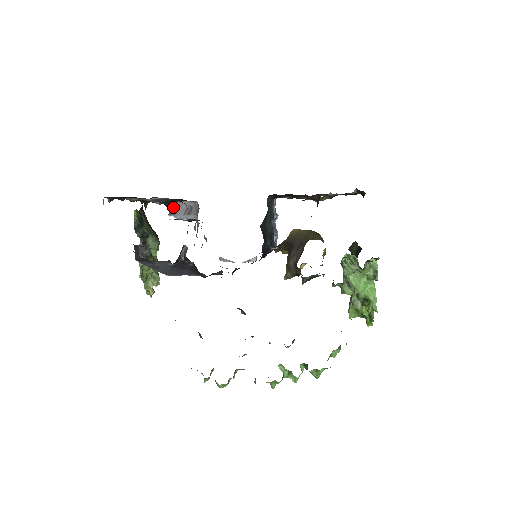
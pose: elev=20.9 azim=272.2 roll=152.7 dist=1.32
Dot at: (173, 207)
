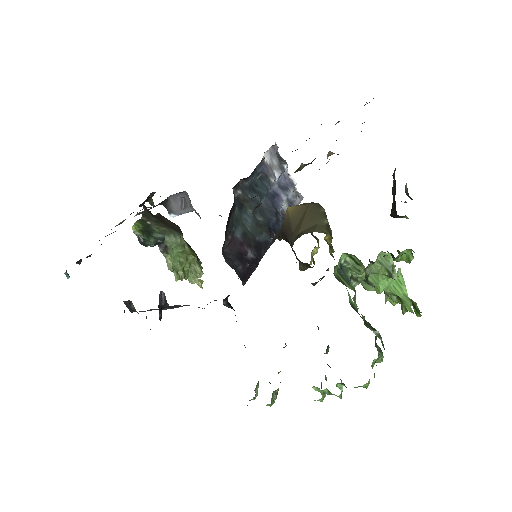
Dot at: (167, 205)
